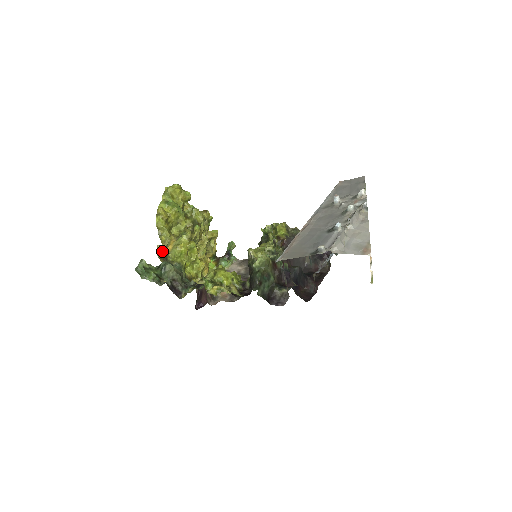
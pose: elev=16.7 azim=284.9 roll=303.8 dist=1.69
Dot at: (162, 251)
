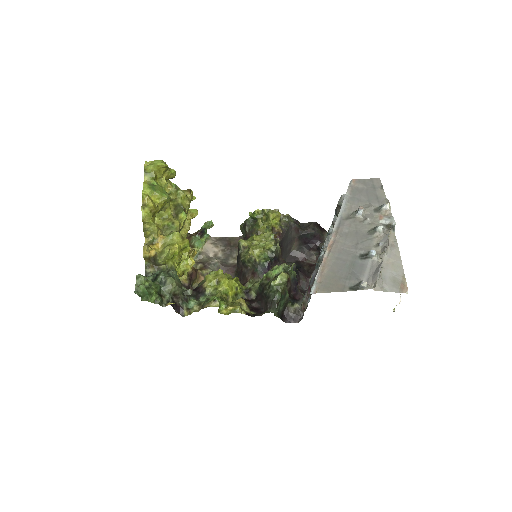
Dot at: (149, 251)
